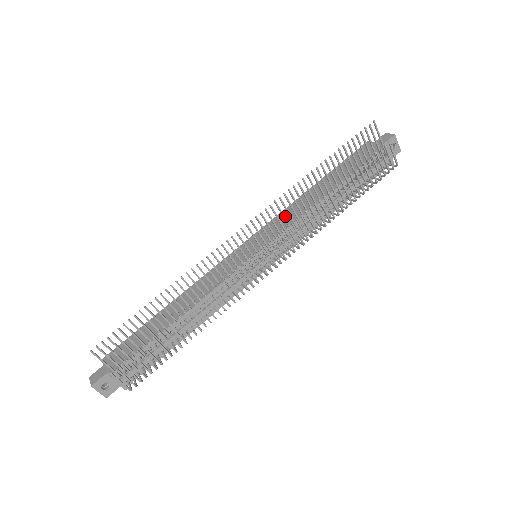
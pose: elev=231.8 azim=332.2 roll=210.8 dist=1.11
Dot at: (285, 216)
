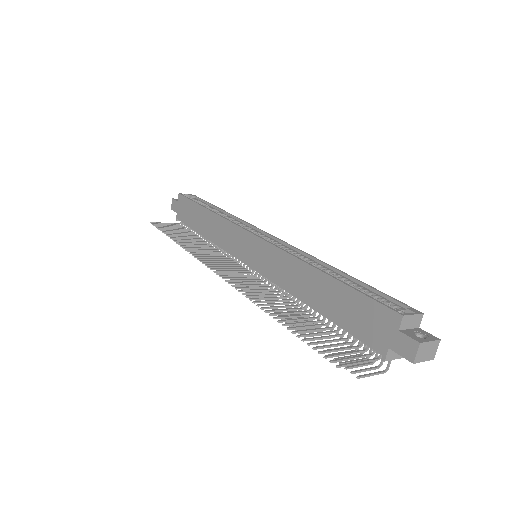
Dot at: (281, 264)
